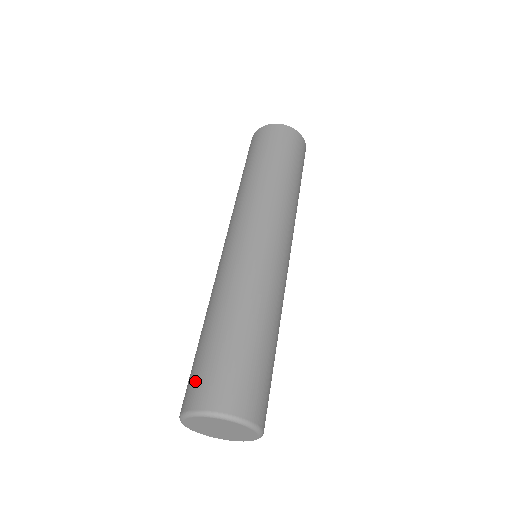
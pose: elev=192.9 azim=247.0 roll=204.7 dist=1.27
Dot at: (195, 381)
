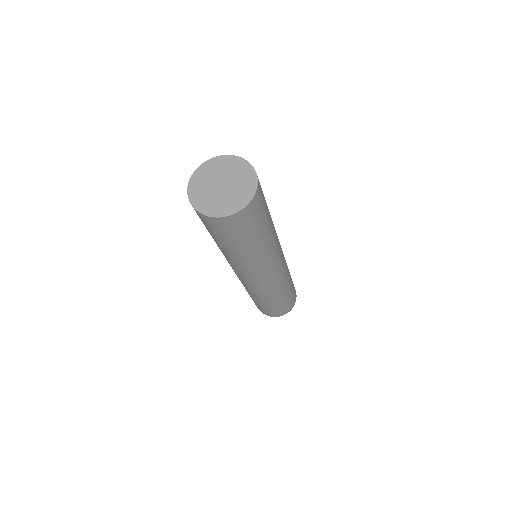
Dot at: (257, 306)
